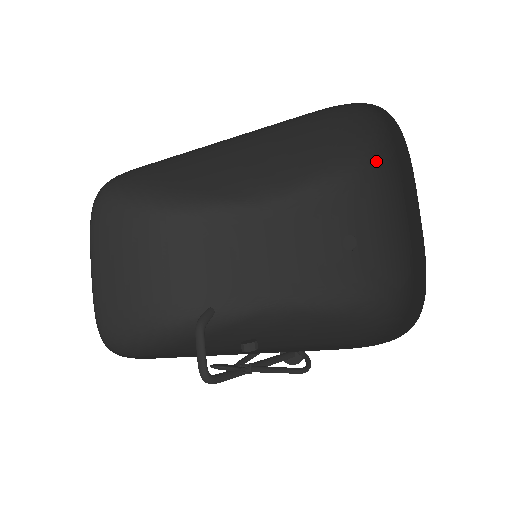
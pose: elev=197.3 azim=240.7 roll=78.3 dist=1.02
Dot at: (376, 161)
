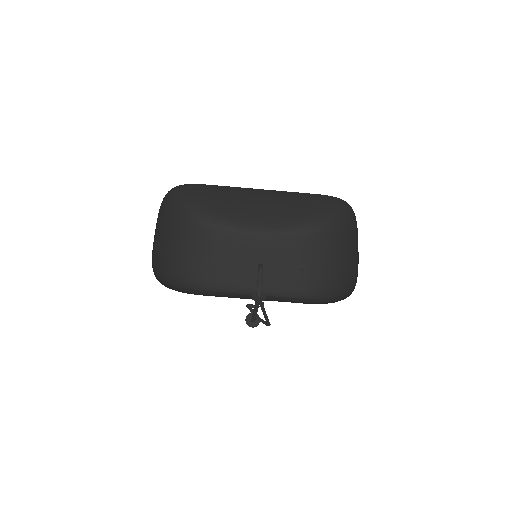
Dot at: (328, 228)
